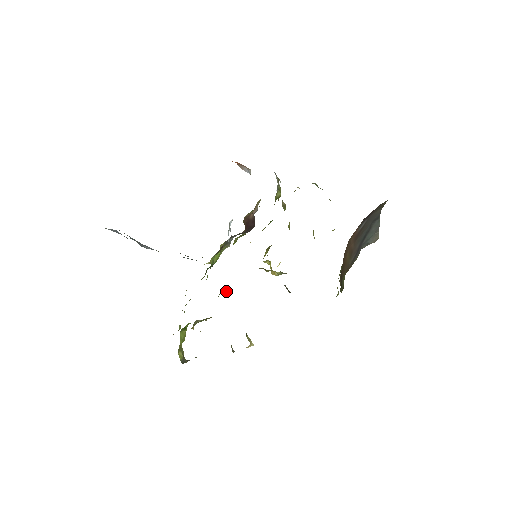
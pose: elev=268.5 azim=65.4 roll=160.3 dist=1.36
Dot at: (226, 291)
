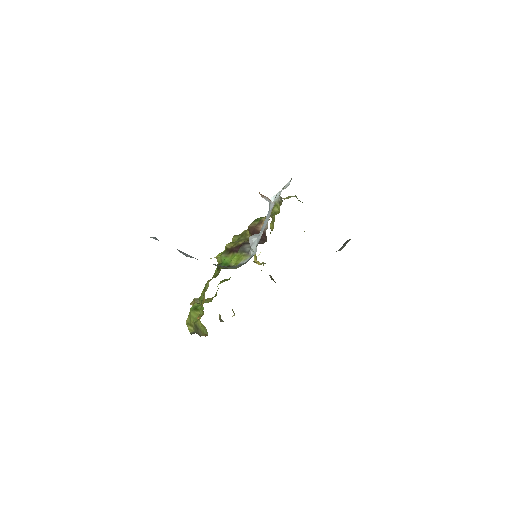
Dot at: (227, 279)
